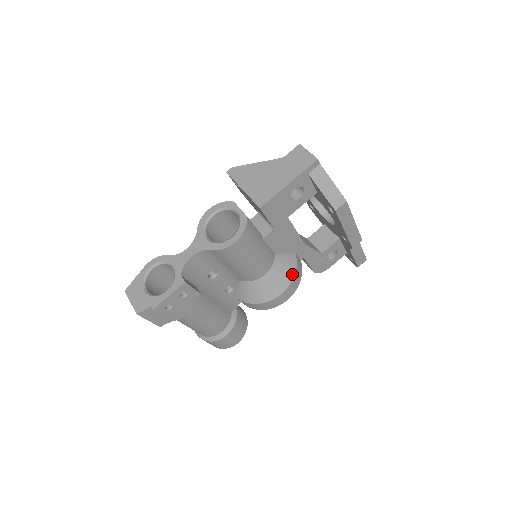
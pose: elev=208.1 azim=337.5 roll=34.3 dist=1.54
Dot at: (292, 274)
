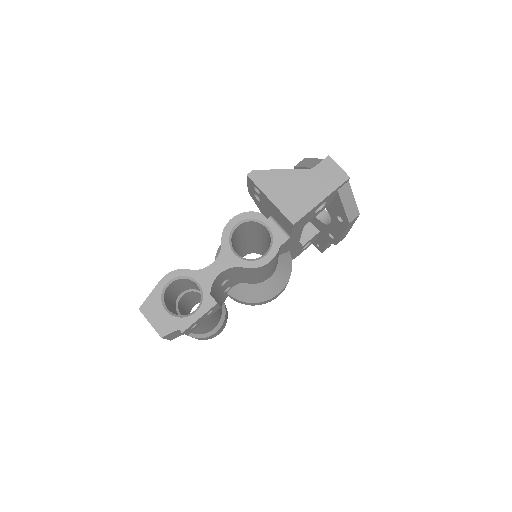
Dot at: (289, 274)
